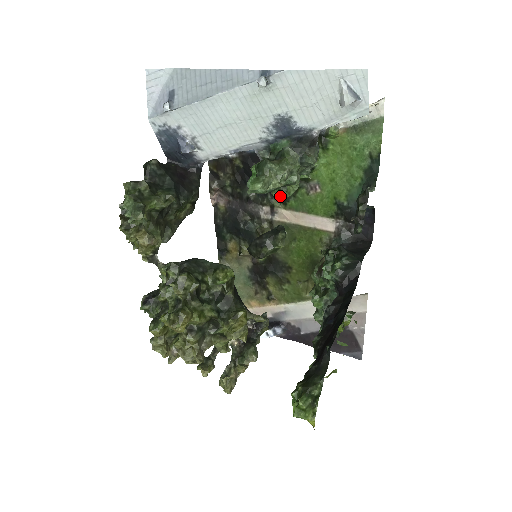
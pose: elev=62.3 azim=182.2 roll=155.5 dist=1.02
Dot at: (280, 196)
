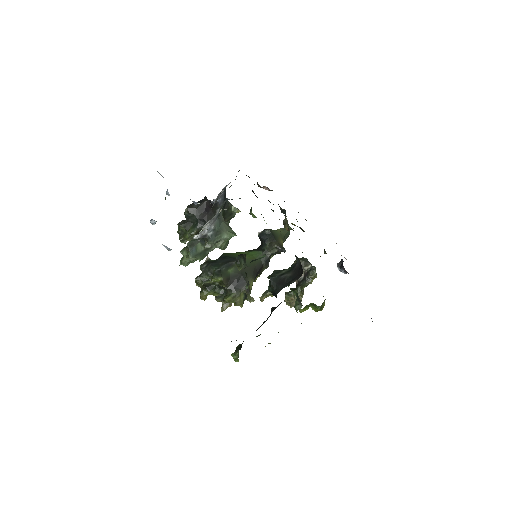
Dot at: occluded
